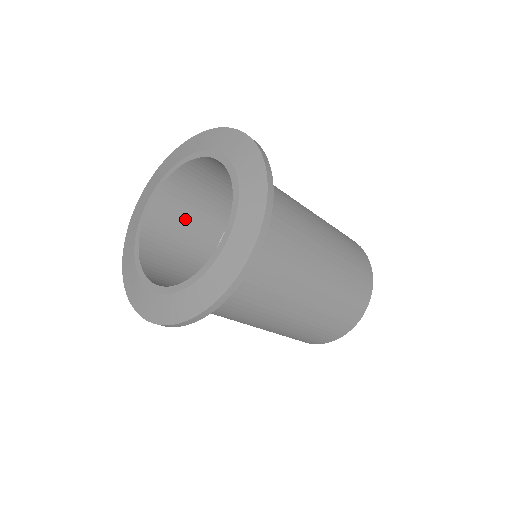
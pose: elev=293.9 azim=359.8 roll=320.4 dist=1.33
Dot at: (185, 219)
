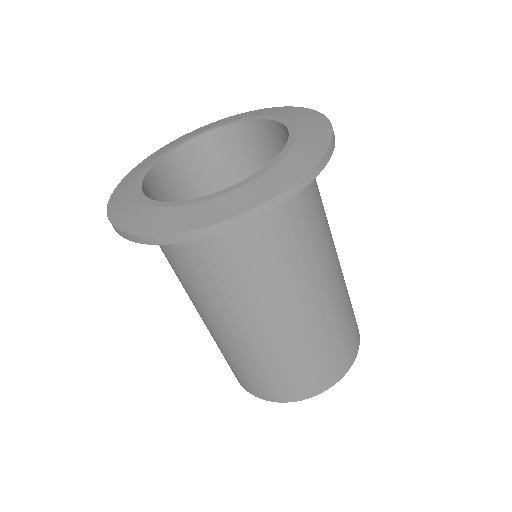
Dot at: (247, 168)
